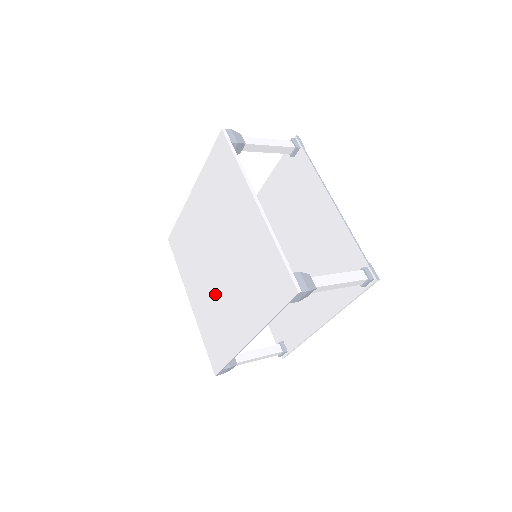
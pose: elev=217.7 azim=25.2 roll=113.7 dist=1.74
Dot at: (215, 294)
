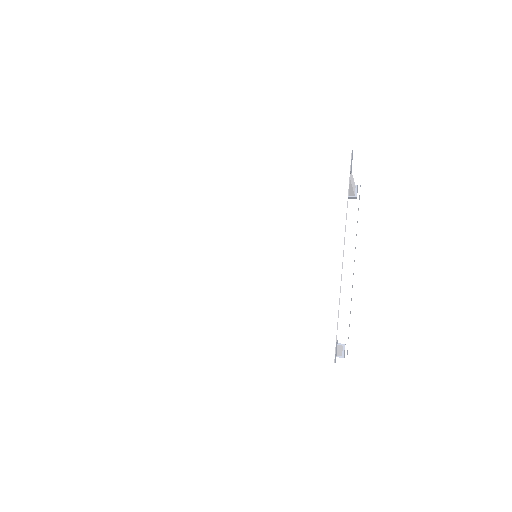
Dot at: (207, 270)
